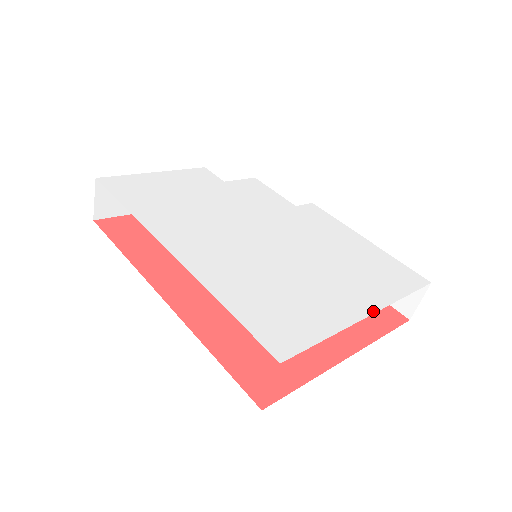
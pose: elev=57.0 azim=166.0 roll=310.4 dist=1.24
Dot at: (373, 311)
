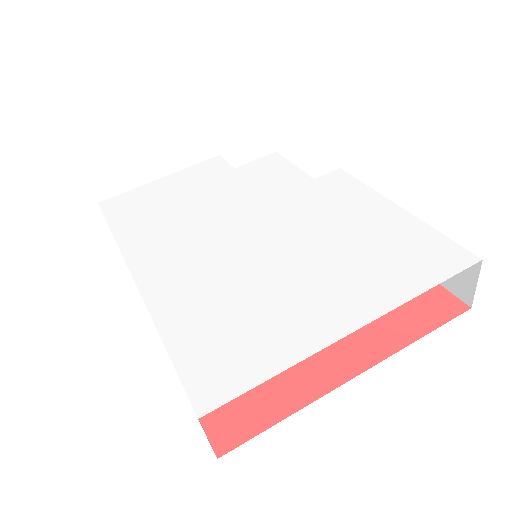
Dot at: (362, 324)
